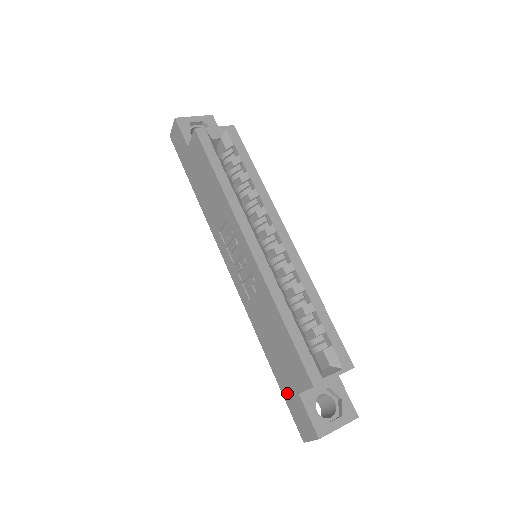
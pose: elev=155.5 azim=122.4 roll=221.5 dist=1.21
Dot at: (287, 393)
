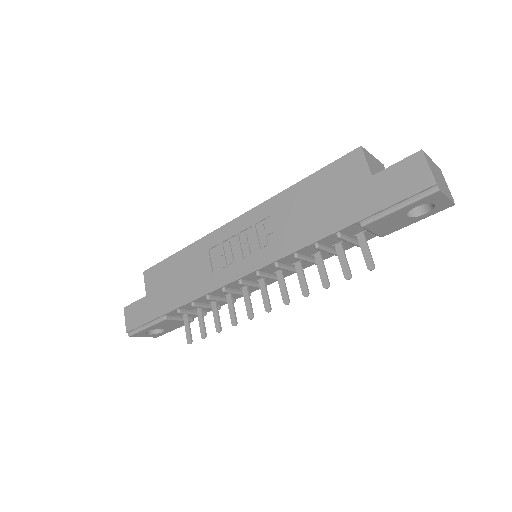
Dot at: (374, 200)
